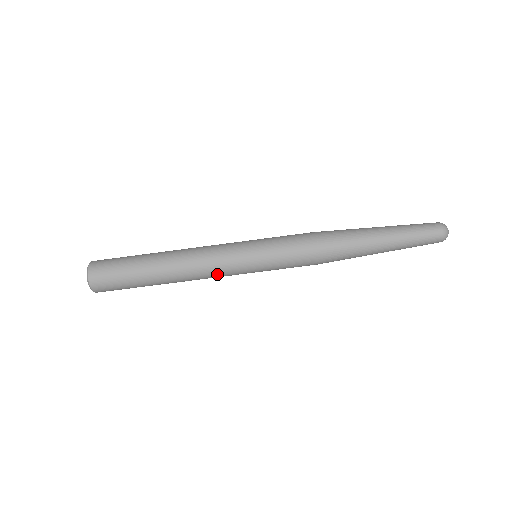
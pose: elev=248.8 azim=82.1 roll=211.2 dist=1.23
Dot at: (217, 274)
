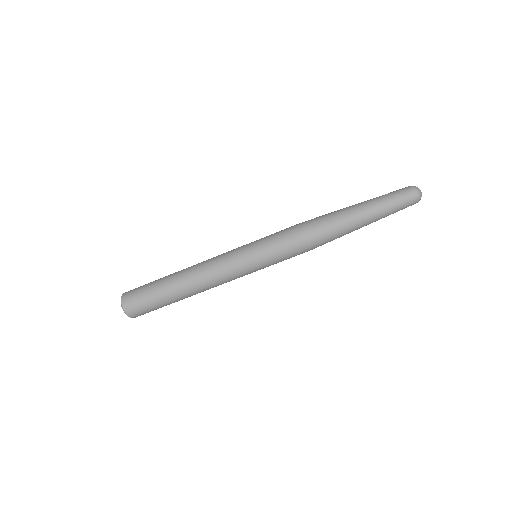
Dot at: (226, 280)
